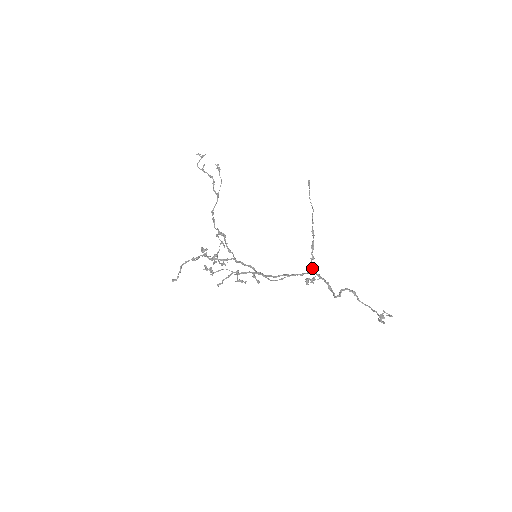
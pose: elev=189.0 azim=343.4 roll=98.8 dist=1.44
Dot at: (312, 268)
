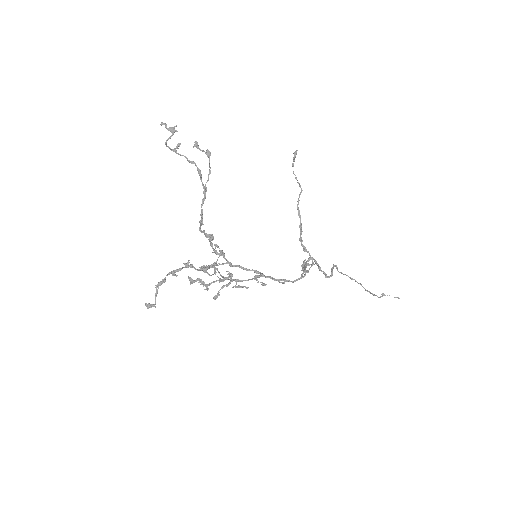
Dot at: occluded
